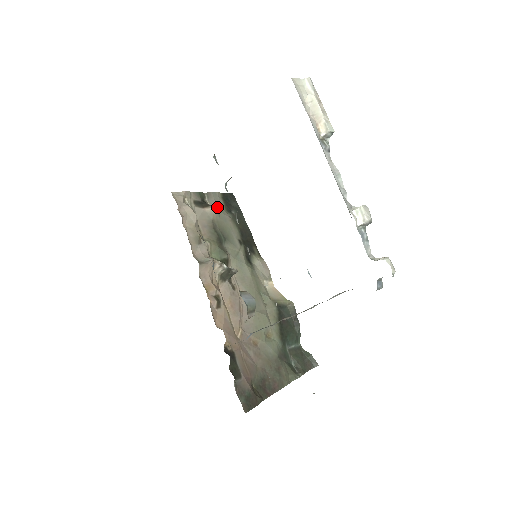
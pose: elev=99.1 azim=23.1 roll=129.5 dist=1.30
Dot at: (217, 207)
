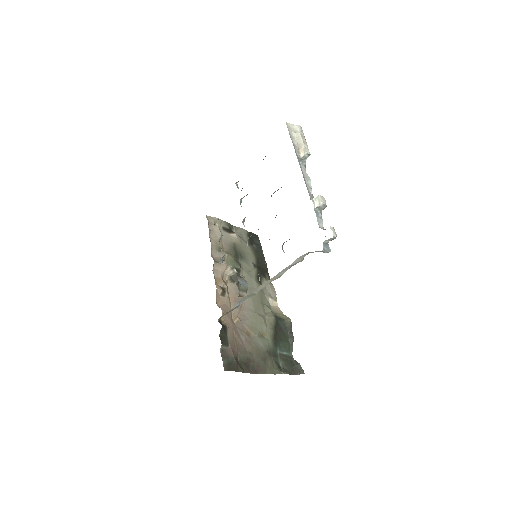
Dot at: (241, 237)
